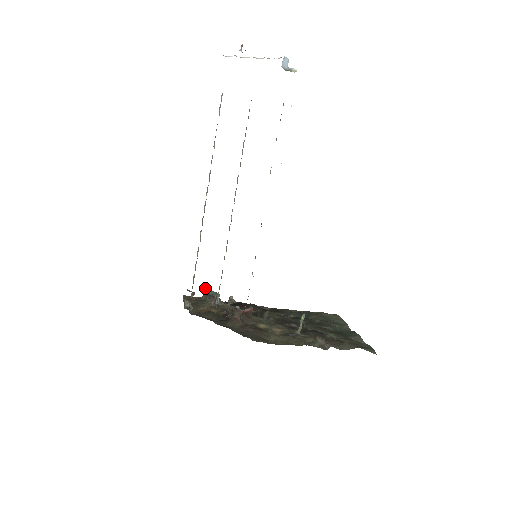
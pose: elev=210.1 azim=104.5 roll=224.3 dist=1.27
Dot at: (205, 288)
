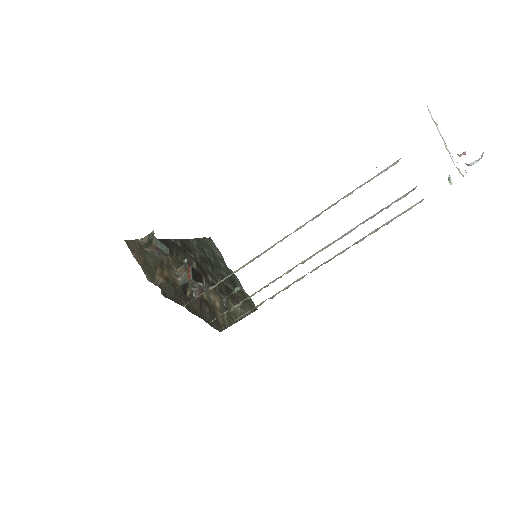
Dot at: (154, 237)
